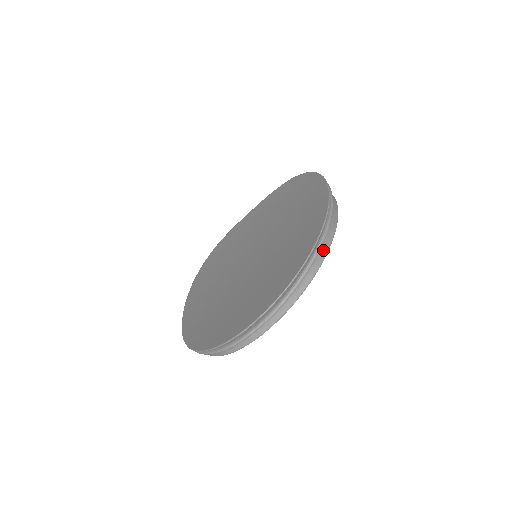
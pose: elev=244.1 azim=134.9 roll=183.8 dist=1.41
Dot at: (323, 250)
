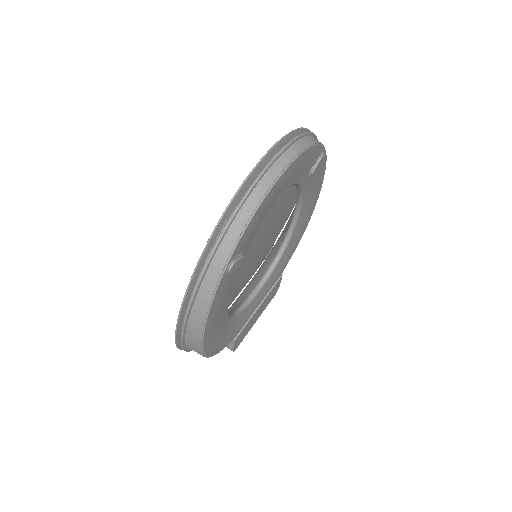
Dot at: occluded
